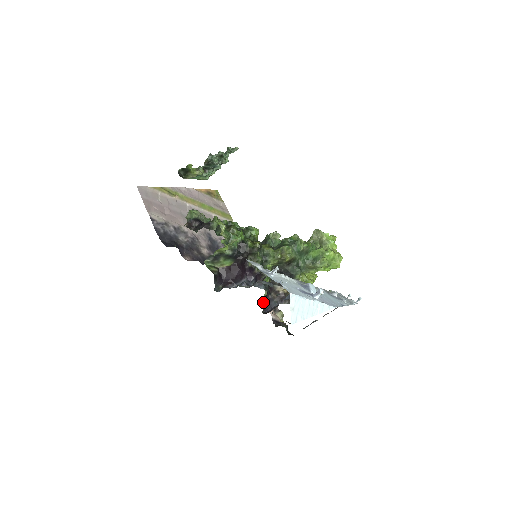
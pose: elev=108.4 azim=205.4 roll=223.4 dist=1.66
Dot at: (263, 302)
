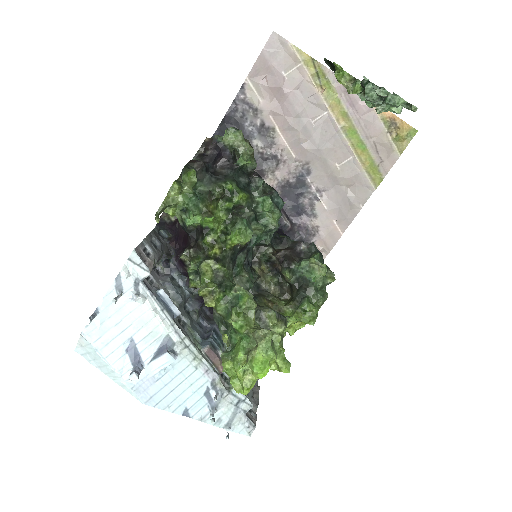
Dot at: occluded
